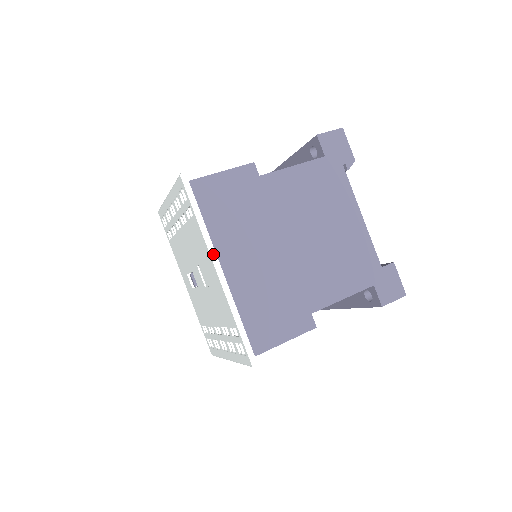
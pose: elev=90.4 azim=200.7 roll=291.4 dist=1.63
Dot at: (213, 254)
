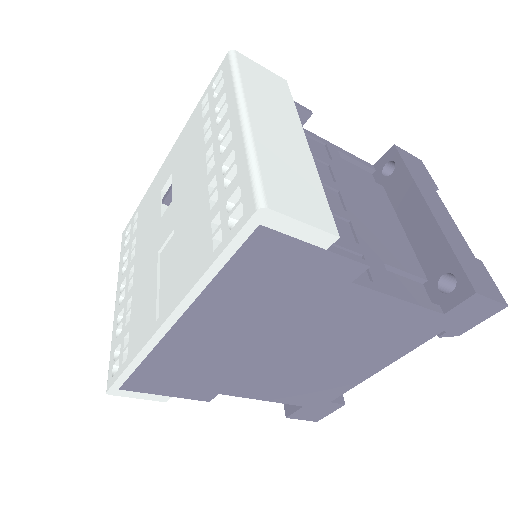
Dot at: (182, 308)
